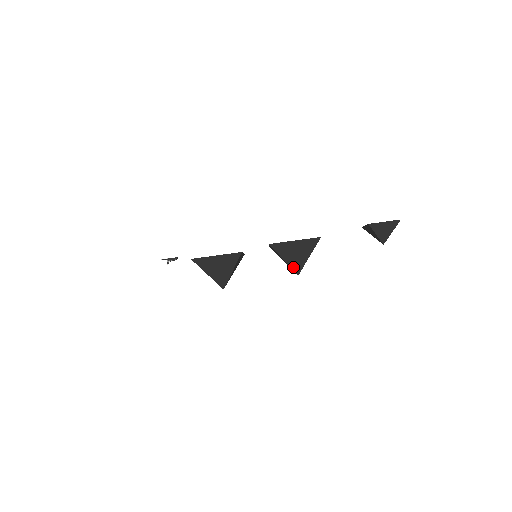
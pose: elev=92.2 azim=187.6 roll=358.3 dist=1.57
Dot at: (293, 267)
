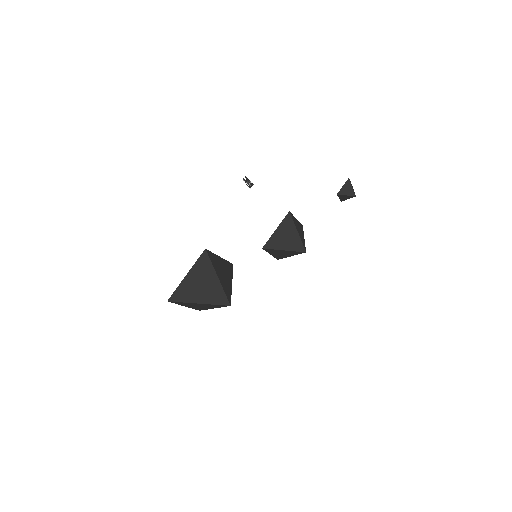
Dot at: (302, 242)
